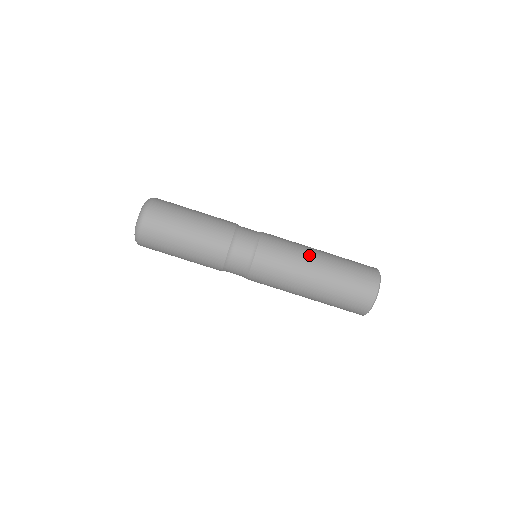
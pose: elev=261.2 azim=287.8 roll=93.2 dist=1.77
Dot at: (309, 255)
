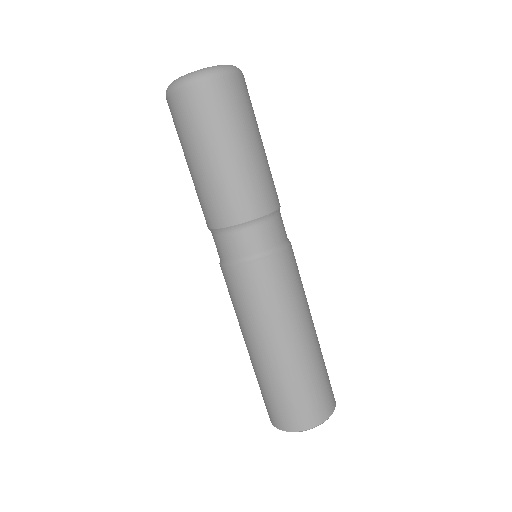
Dot at: (272, 335)
